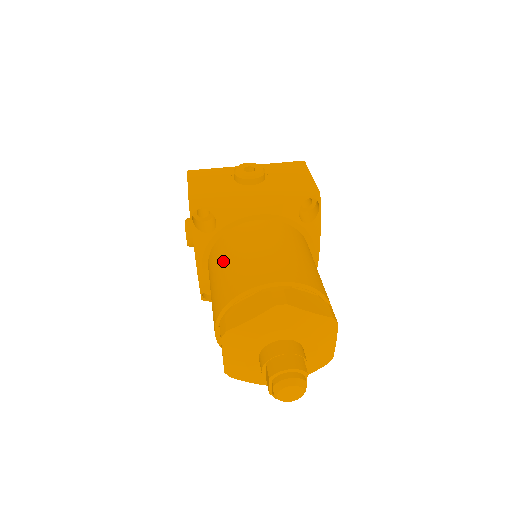
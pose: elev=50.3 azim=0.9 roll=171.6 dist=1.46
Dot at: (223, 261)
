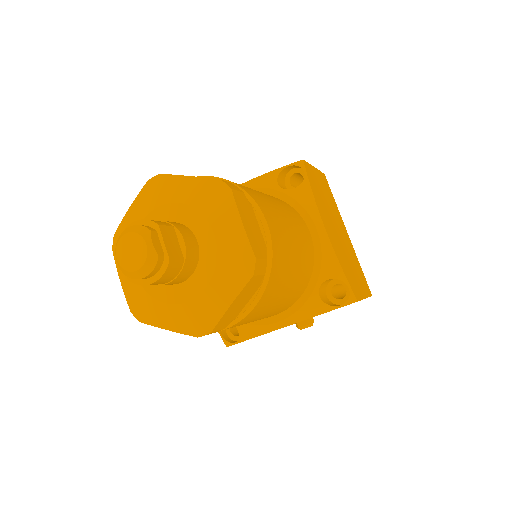
Dot at: occluded
